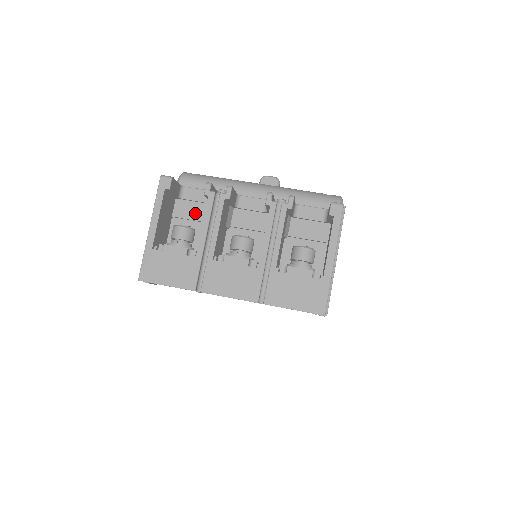
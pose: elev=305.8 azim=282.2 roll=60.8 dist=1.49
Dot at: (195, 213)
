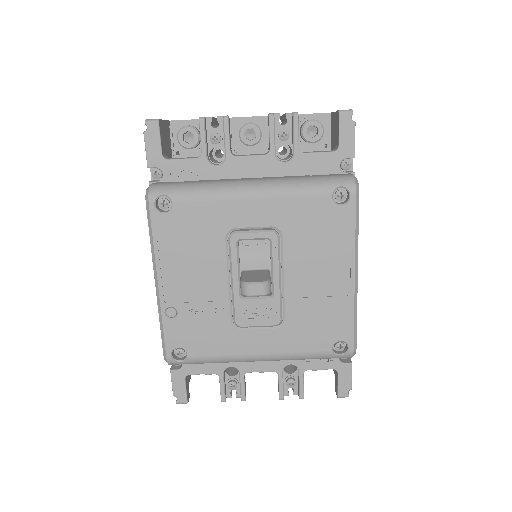
Dot at: occluded
